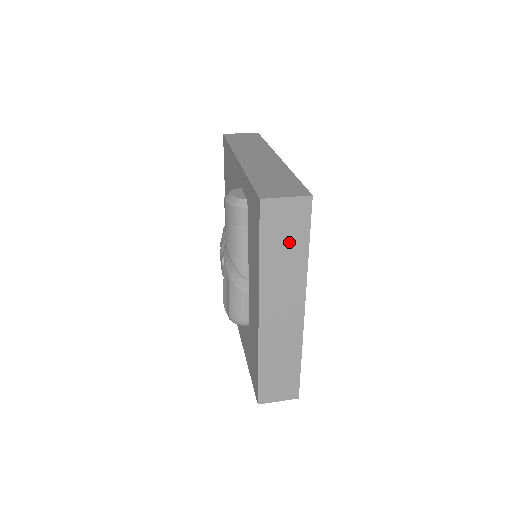
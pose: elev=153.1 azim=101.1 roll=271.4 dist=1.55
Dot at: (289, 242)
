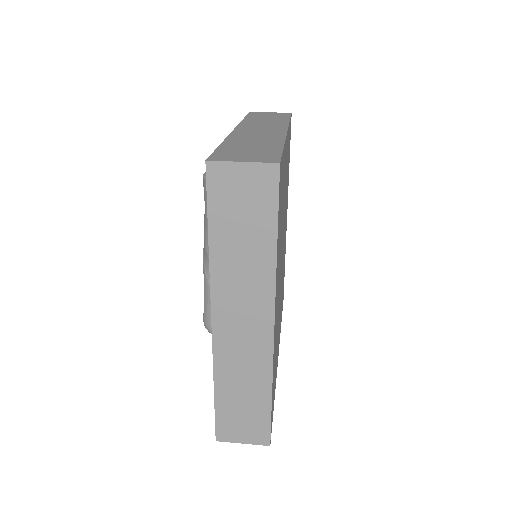
Dot at: (249, 227)
